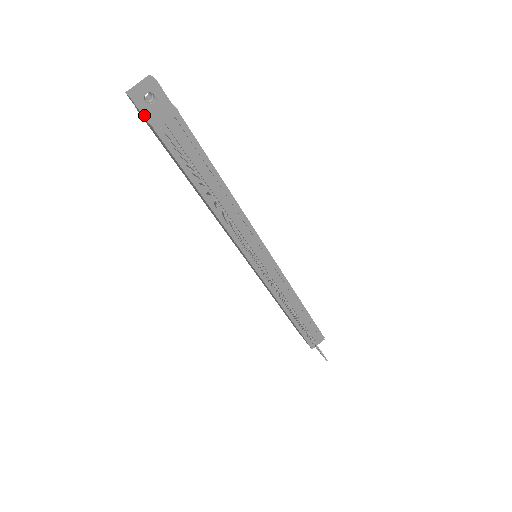
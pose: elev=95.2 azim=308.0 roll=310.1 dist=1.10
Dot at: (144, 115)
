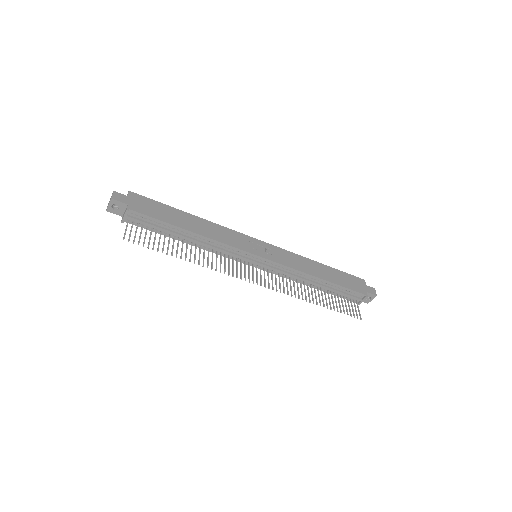
Dot at: occluded
